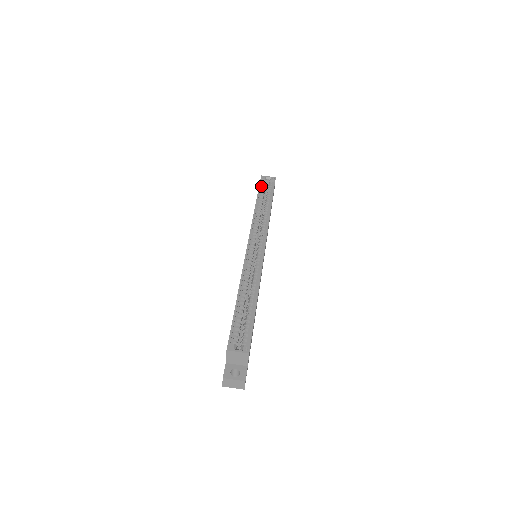
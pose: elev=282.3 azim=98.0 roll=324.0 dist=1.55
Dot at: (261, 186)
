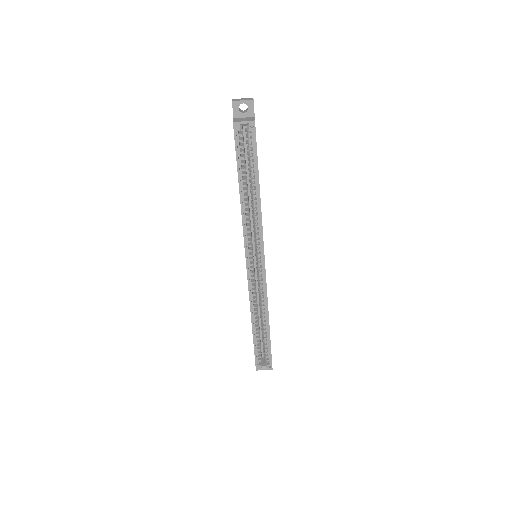
Dot at: (238, 147)
